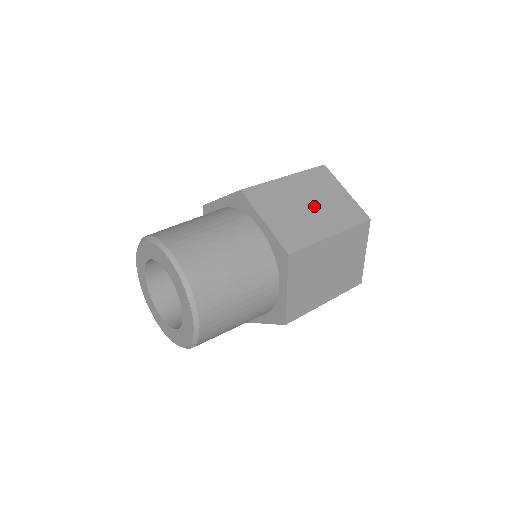
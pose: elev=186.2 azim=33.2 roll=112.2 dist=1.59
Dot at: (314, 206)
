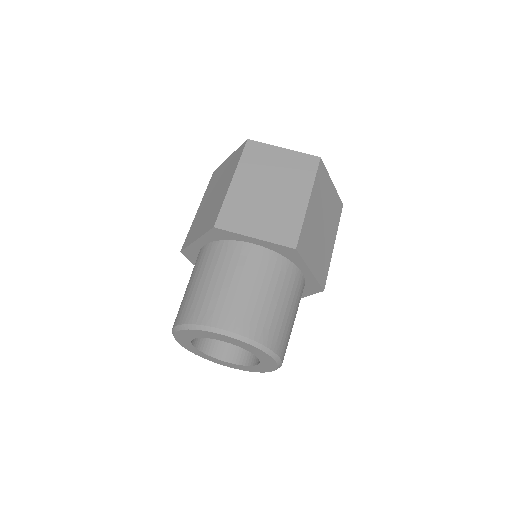
Dot at: (216, 191)
